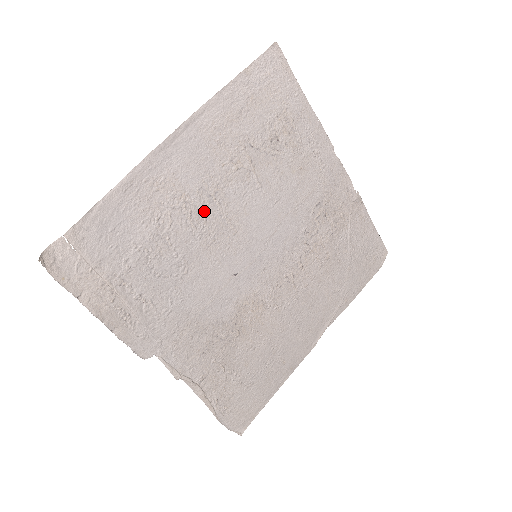
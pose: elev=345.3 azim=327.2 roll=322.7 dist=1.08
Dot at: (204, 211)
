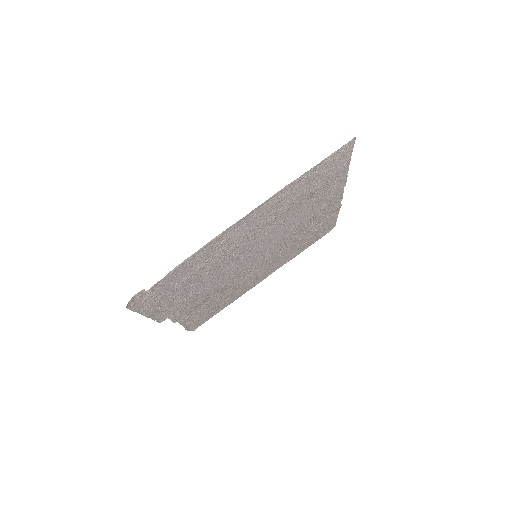
Dot at: (240, 246)
